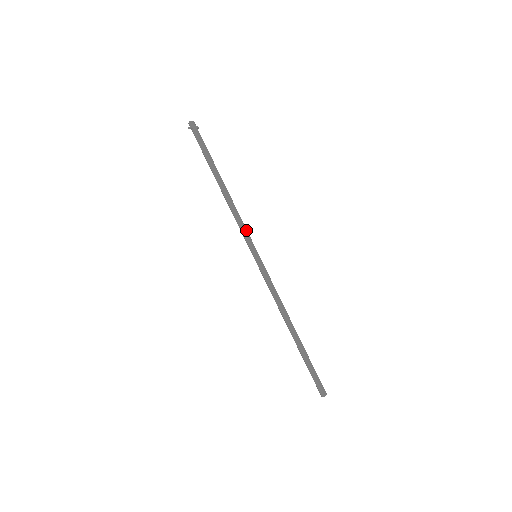
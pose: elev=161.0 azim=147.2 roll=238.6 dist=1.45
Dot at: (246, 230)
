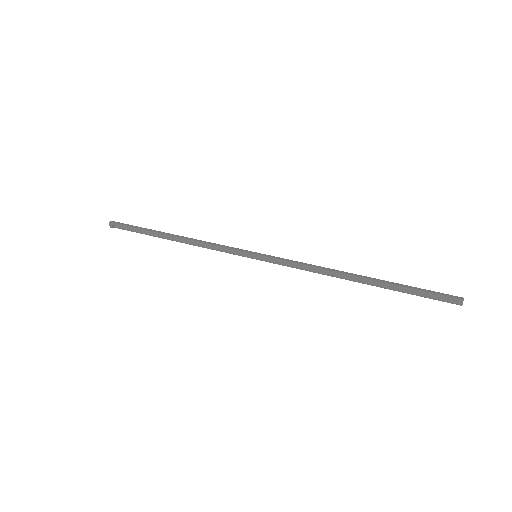
Dot at: (227, 246)
